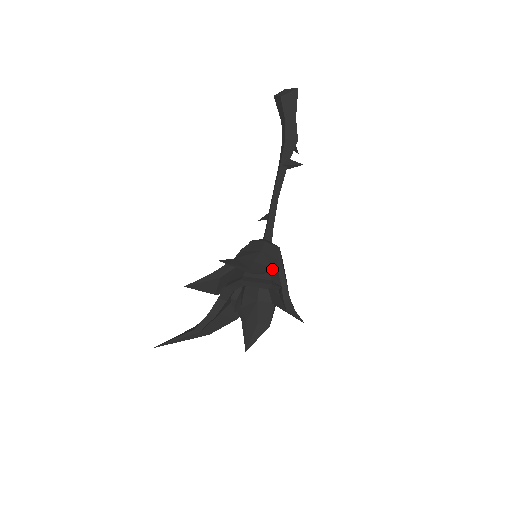
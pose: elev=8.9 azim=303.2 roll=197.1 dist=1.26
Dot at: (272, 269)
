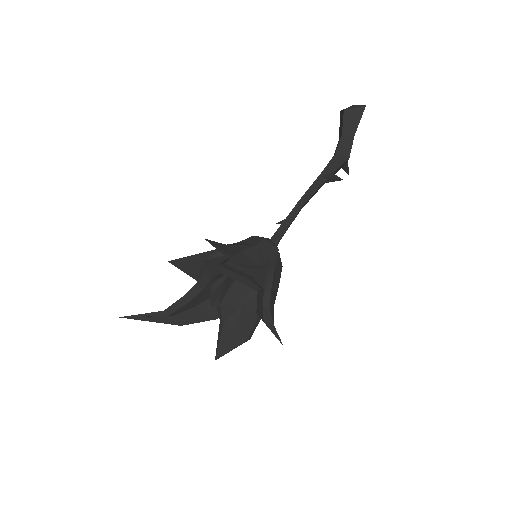
Dot at: (258, 266)
